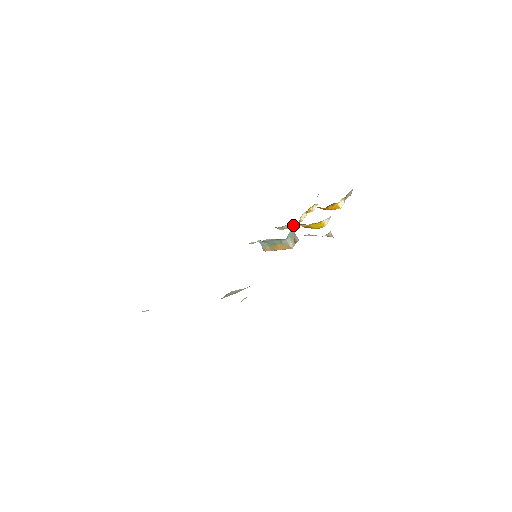
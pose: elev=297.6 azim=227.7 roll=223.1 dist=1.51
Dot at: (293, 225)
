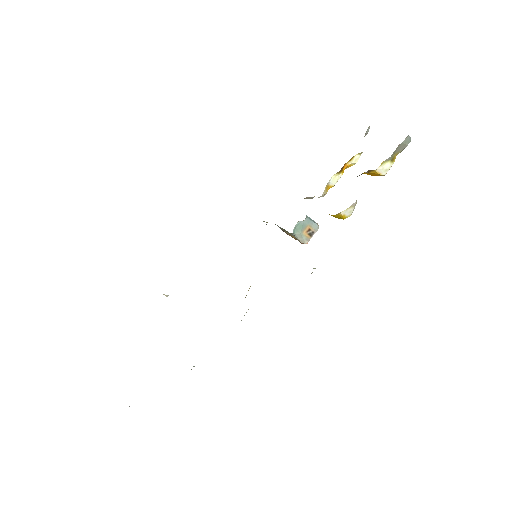
Dot at: occluded
